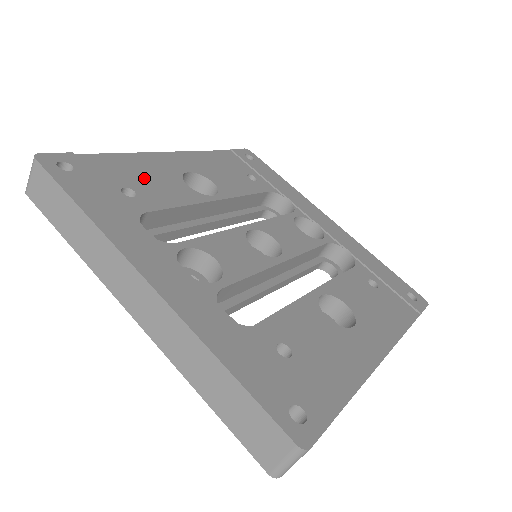
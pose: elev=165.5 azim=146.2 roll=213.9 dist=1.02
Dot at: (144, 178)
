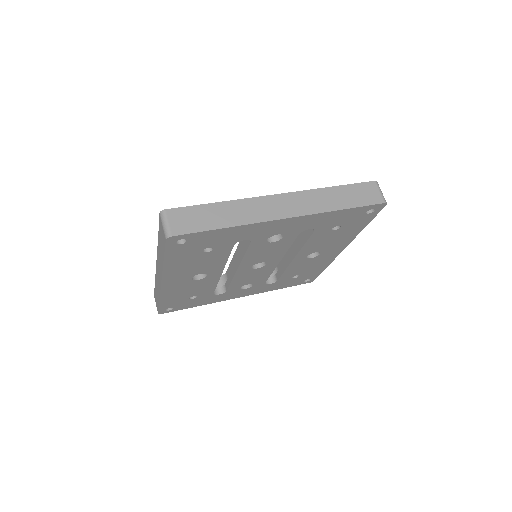
Dot at: occluded
